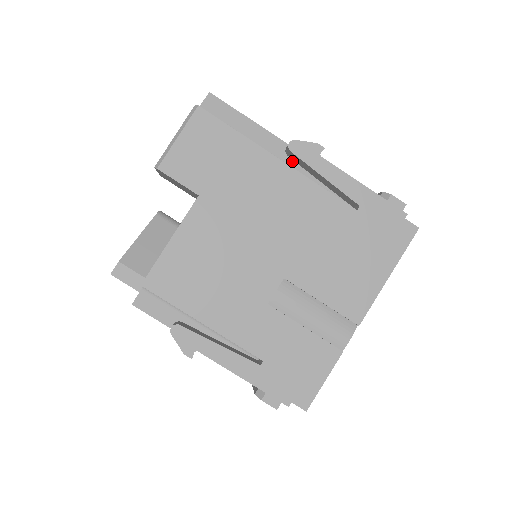
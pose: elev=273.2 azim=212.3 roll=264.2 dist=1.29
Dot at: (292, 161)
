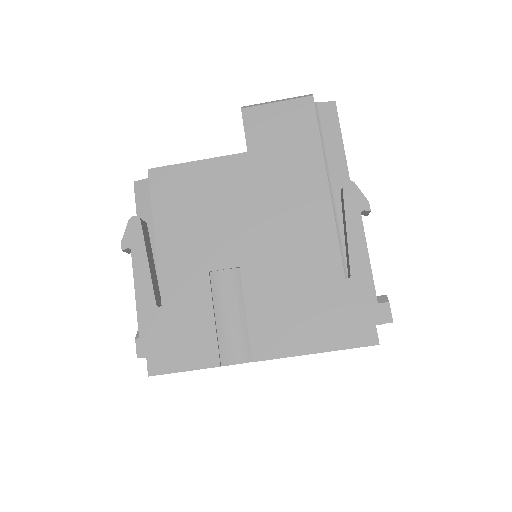
Dot at: (341, 201)
